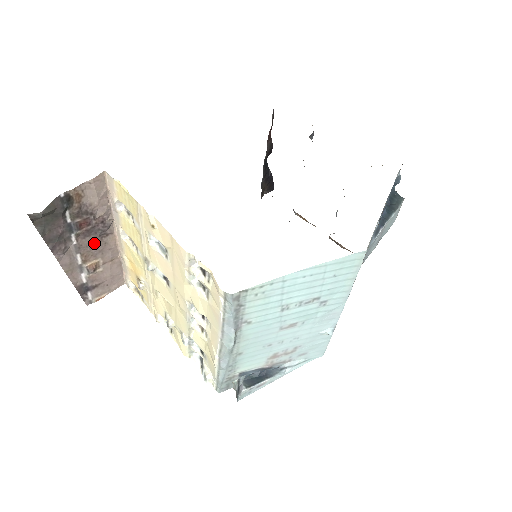
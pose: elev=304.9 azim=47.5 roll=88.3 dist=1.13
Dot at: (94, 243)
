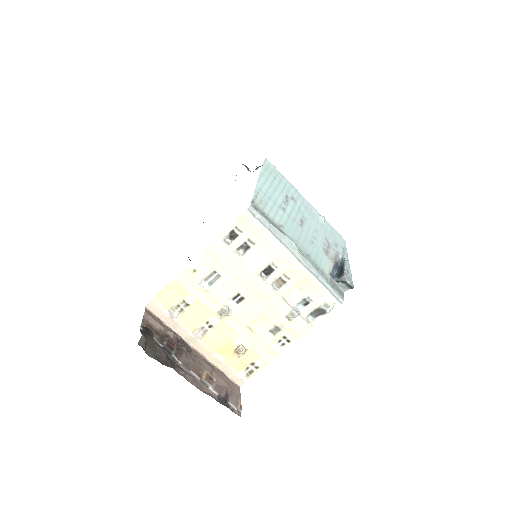
Dot at: (190, 359)
